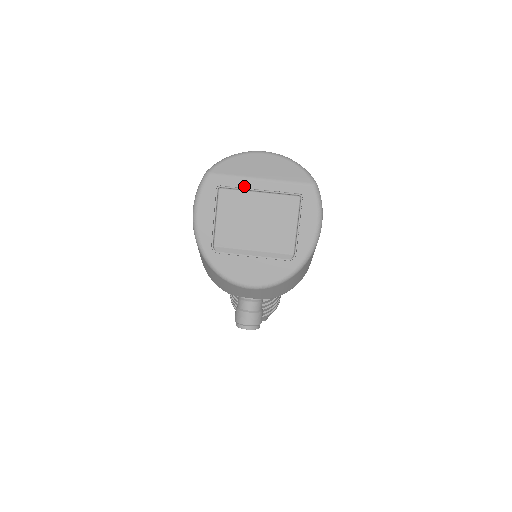
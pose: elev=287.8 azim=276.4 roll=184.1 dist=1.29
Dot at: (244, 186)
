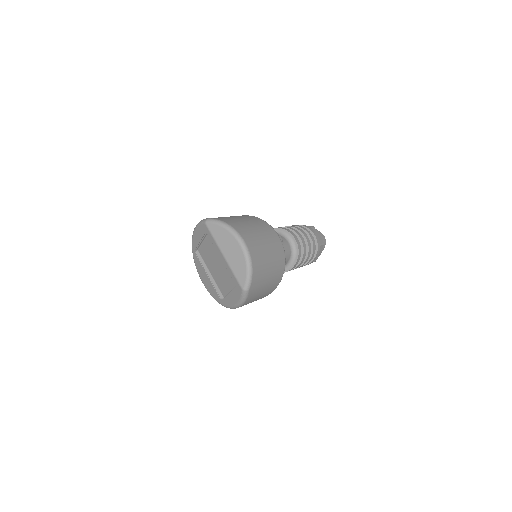
Dot at: (216, 248)
